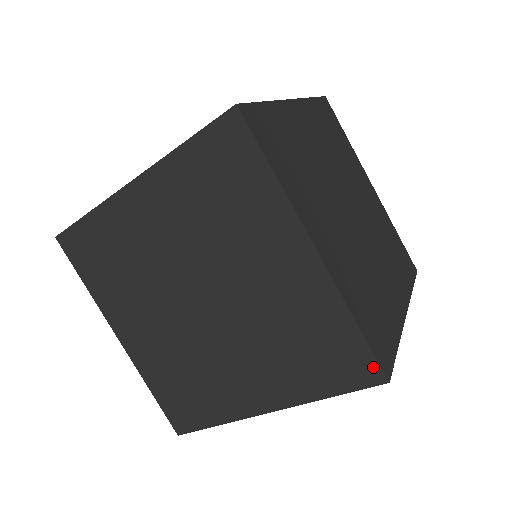
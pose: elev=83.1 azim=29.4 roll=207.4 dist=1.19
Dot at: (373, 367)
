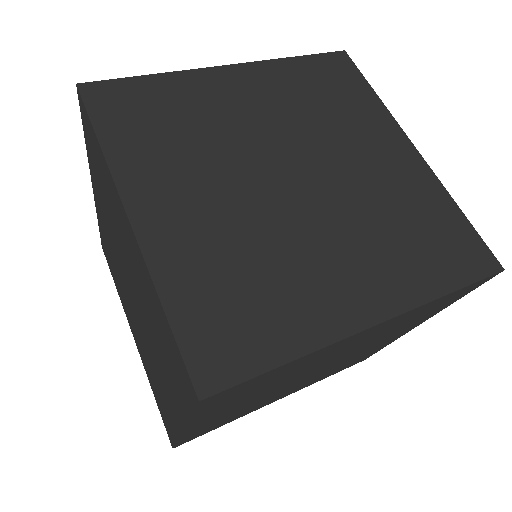
Dot at: occluded
